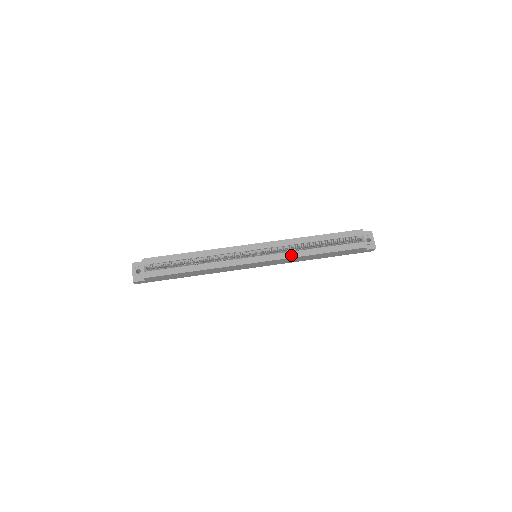
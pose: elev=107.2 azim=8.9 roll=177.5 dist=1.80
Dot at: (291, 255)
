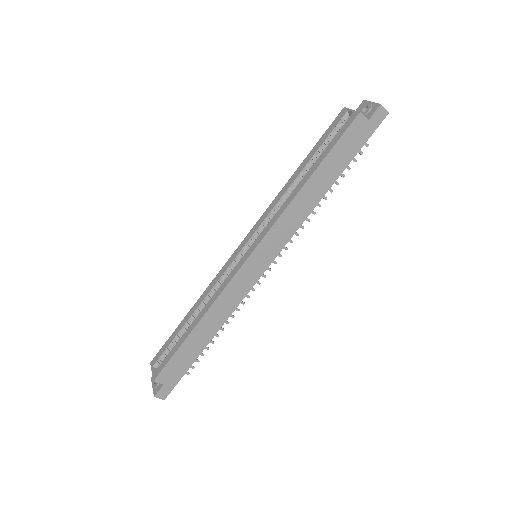
Dot at: (279, 213)
